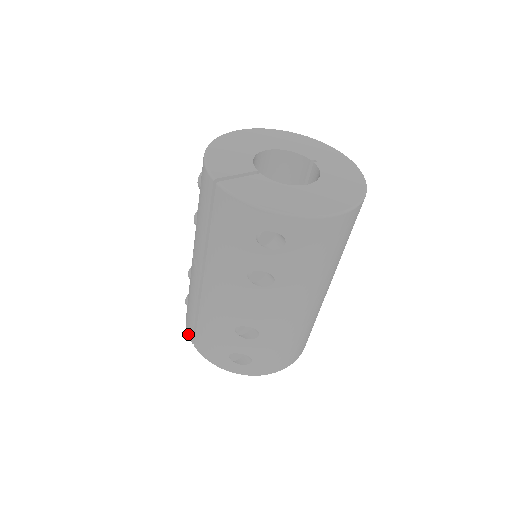
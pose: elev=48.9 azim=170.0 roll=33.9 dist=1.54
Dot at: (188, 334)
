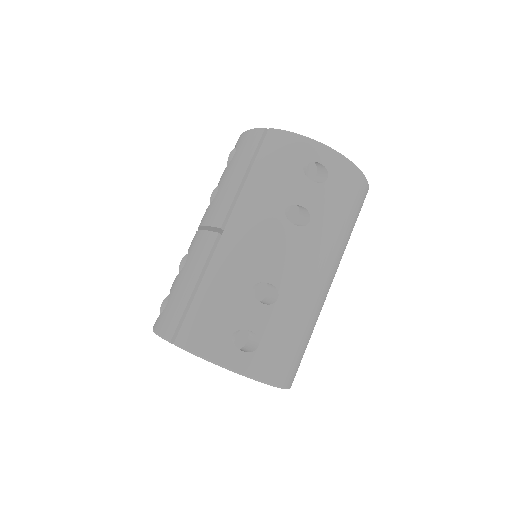
Dot at: (163, 335)
